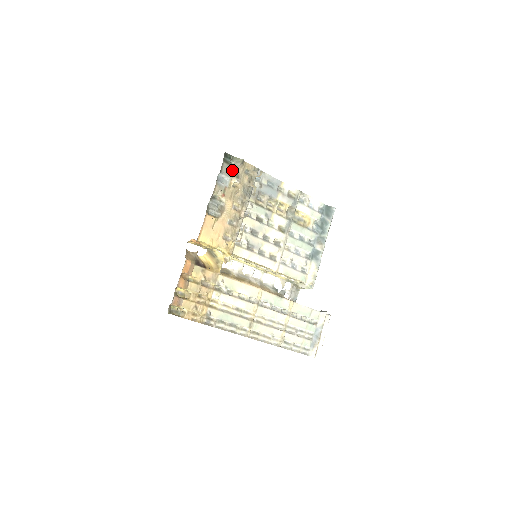
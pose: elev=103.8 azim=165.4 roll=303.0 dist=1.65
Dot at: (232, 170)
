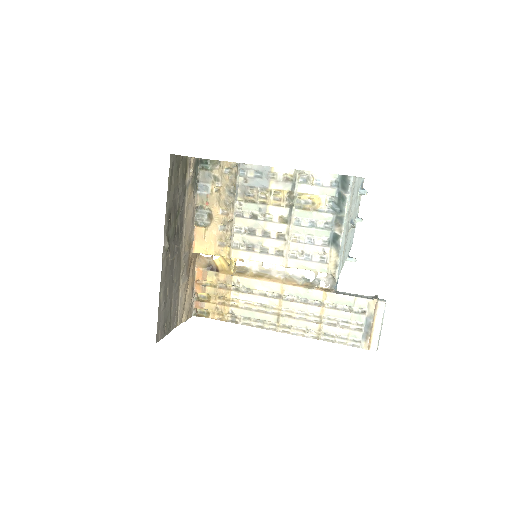
Dot at: (210, 175)
